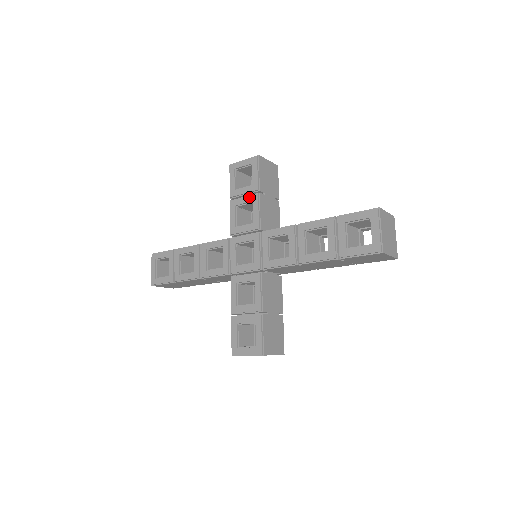
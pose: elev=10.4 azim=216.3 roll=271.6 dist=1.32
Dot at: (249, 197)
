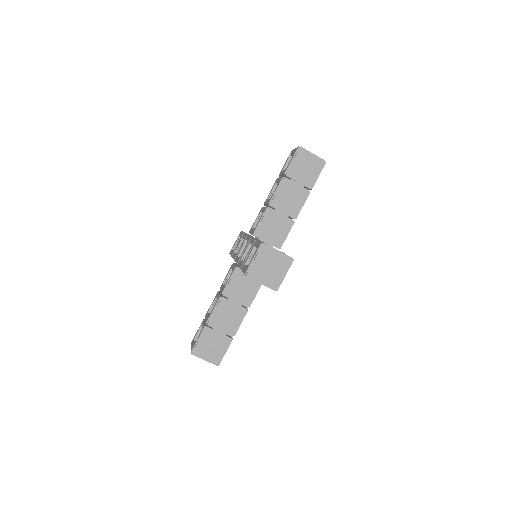
Dot at: (240, 240)
